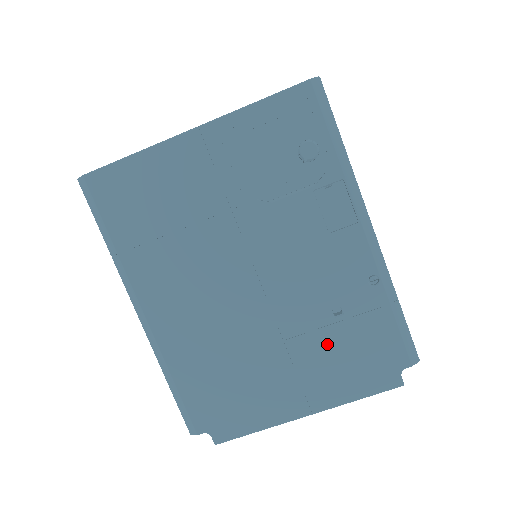
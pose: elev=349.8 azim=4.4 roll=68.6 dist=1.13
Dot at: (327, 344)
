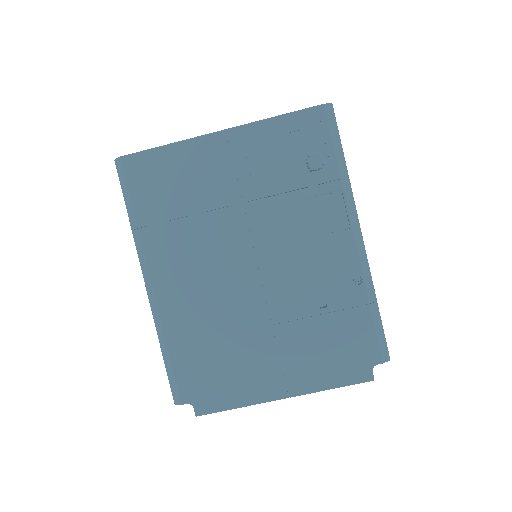
Dot at: (310, 333)
